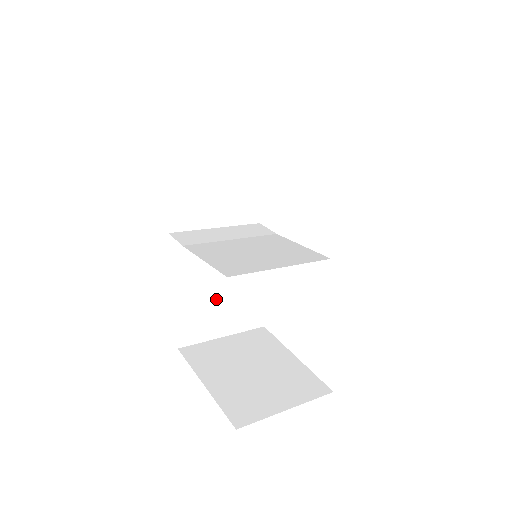
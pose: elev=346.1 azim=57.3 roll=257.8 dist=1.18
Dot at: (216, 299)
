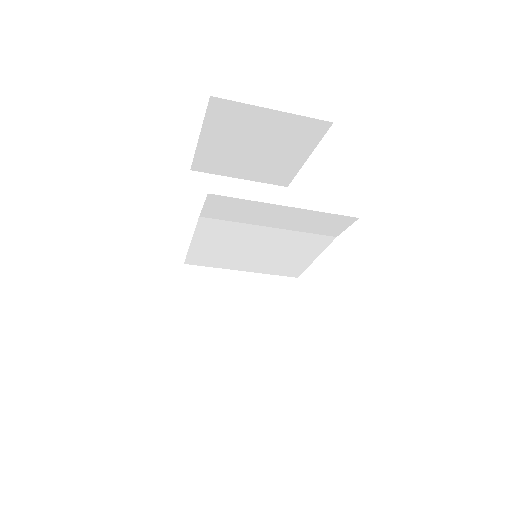
Dot at: (224, 342)
